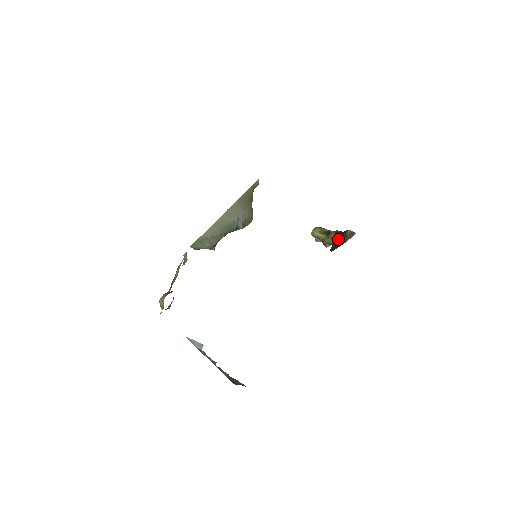
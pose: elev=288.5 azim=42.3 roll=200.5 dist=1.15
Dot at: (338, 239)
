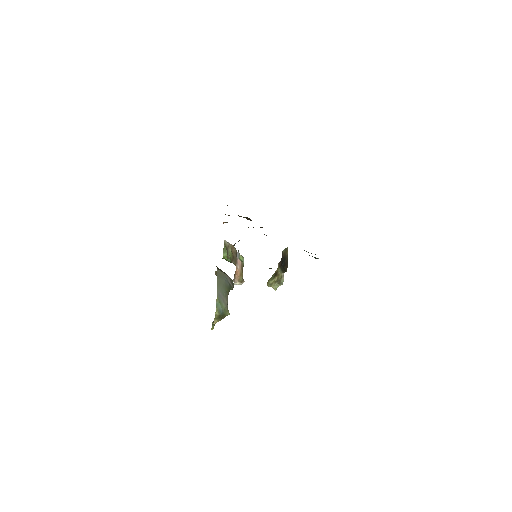
Dot at: (283, 262)
